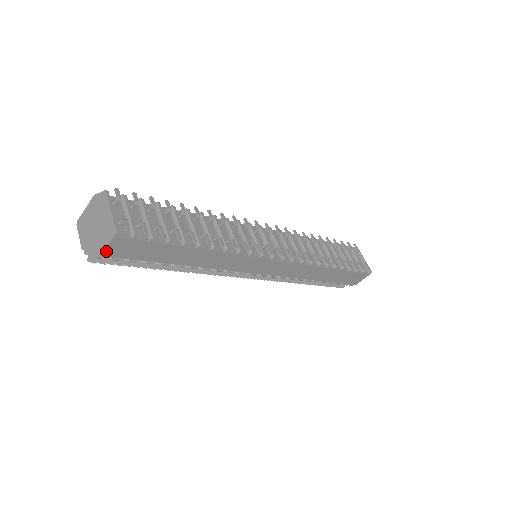
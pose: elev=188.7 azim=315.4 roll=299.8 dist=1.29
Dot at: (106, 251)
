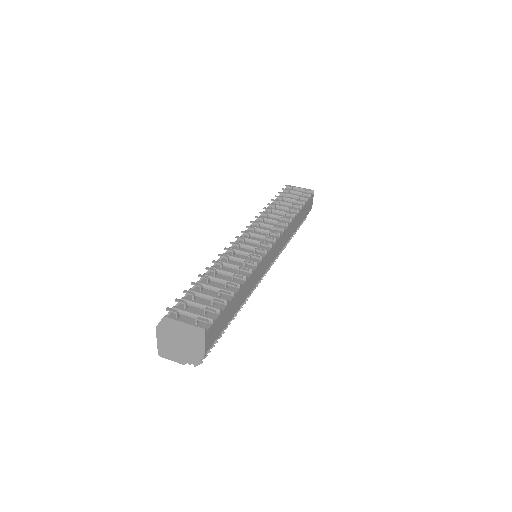
Dot at: (206, 347)
